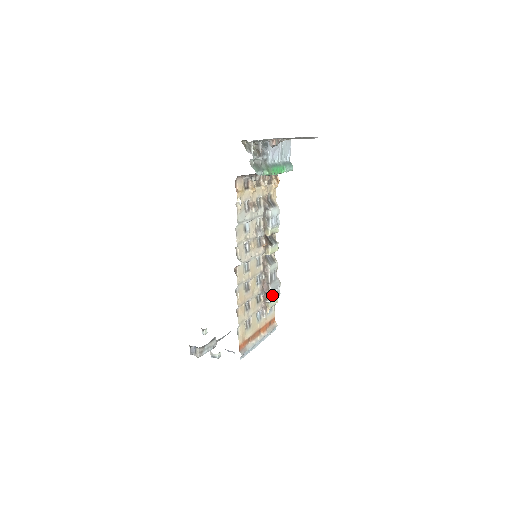
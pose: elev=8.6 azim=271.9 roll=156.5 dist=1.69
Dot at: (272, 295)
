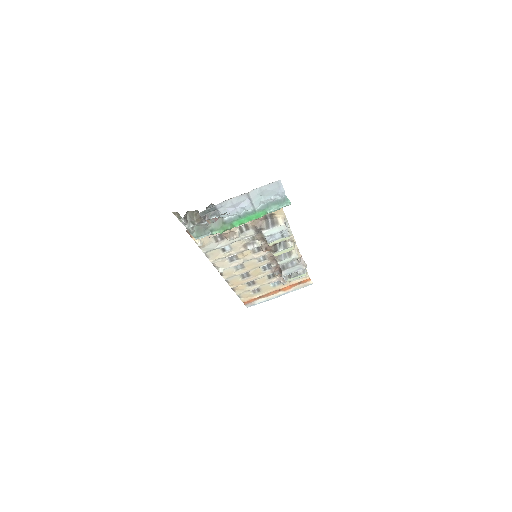
Dot at: (290, 275)
